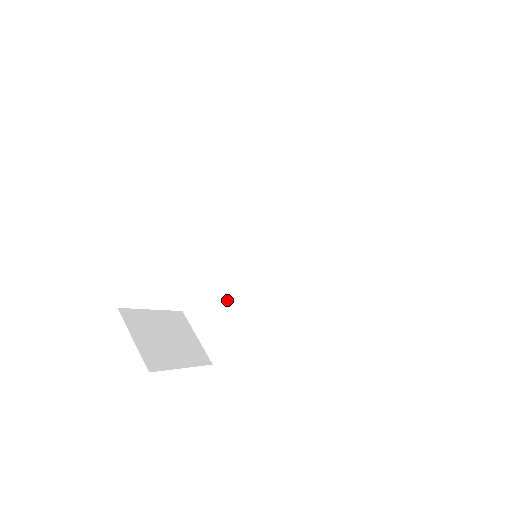
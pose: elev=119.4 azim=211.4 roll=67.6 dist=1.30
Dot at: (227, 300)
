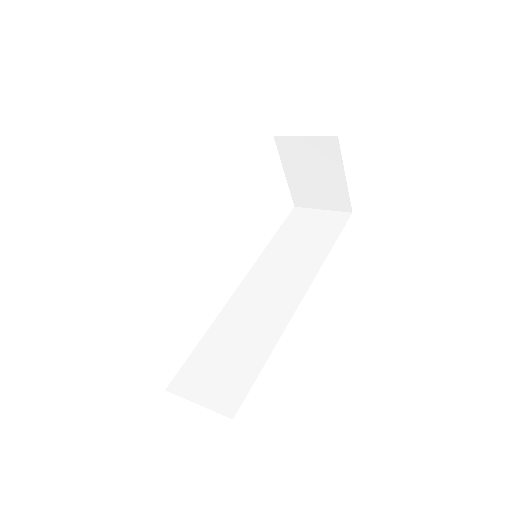
Dot at: (224, 348)
